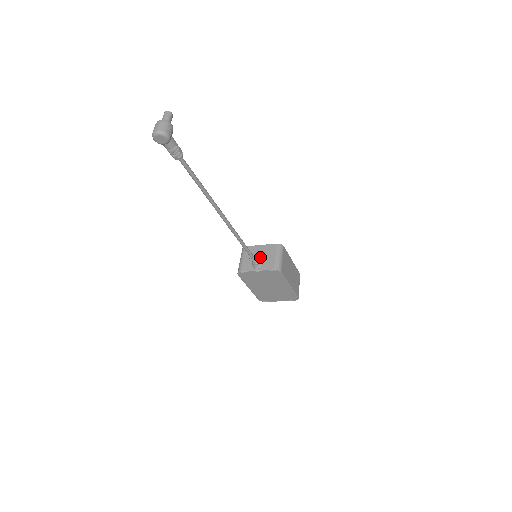
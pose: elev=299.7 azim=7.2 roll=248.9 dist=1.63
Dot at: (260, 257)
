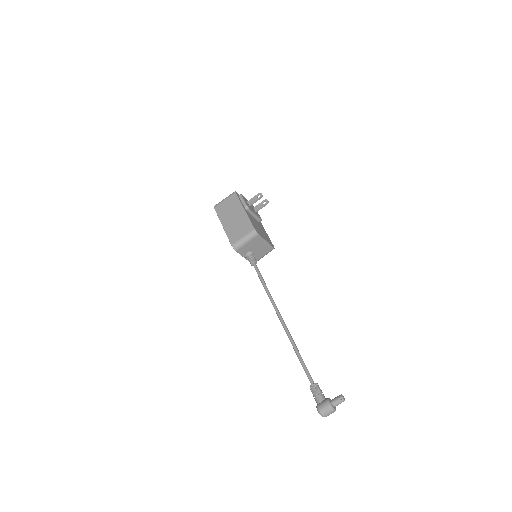
Dot at: (256, 250)
